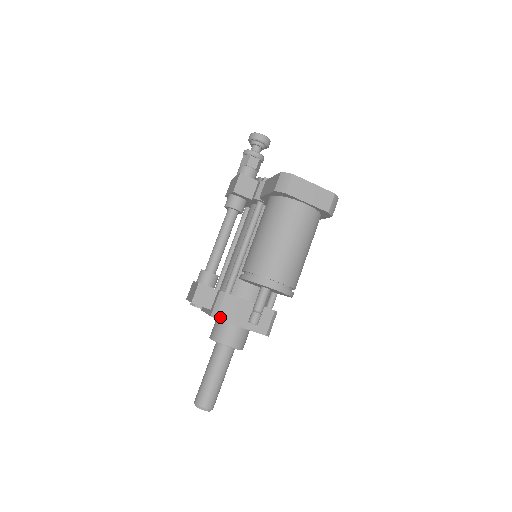
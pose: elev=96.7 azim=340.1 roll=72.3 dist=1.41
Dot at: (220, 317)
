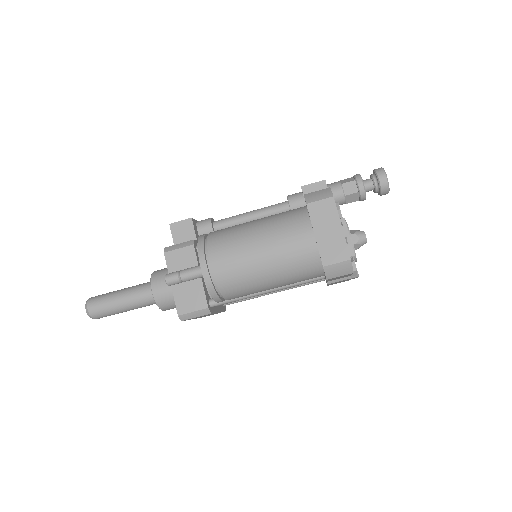
Dot at: (168, 255)
